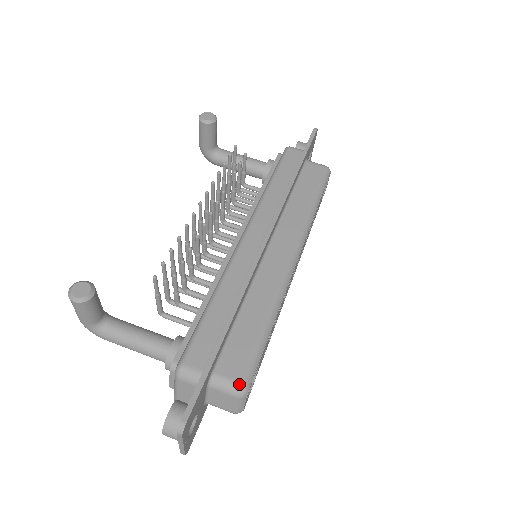
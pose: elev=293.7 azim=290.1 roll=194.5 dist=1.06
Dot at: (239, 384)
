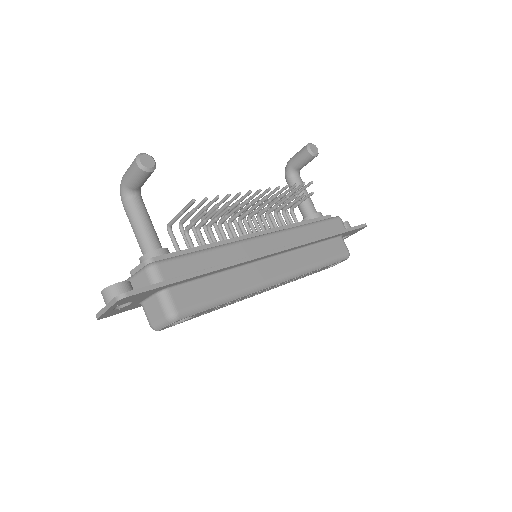
Dot at: (176, 311)
